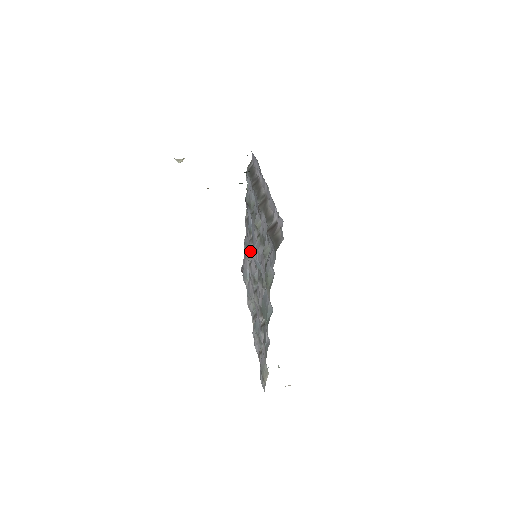
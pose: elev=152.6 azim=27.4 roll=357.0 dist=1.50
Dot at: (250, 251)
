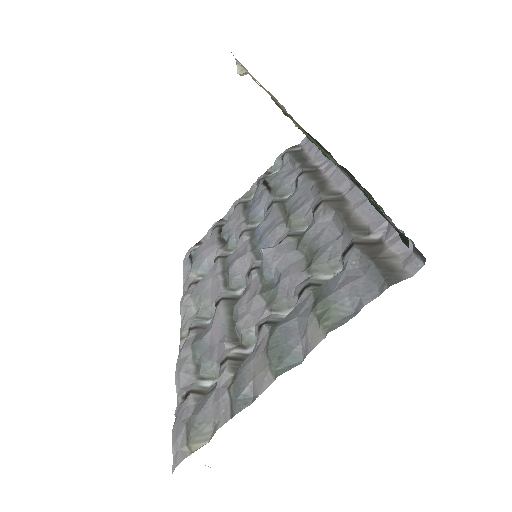
Dot at: (229, 242)
